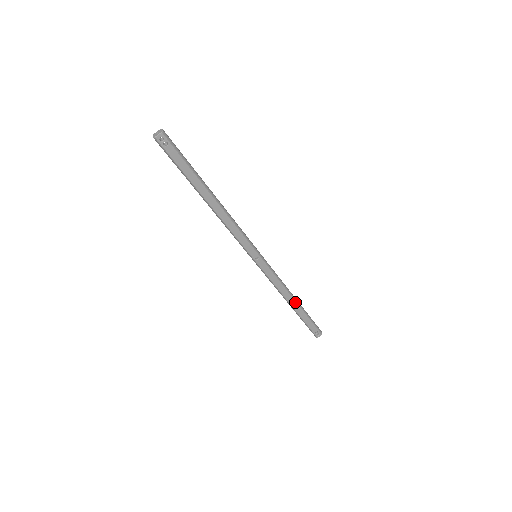
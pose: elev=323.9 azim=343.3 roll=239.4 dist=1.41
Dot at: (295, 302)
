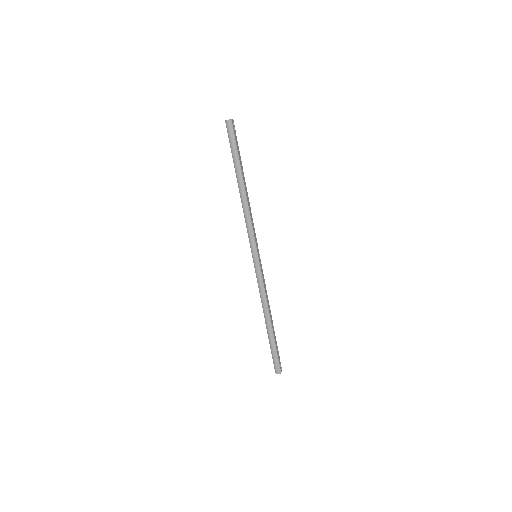
Dot at: occluded
